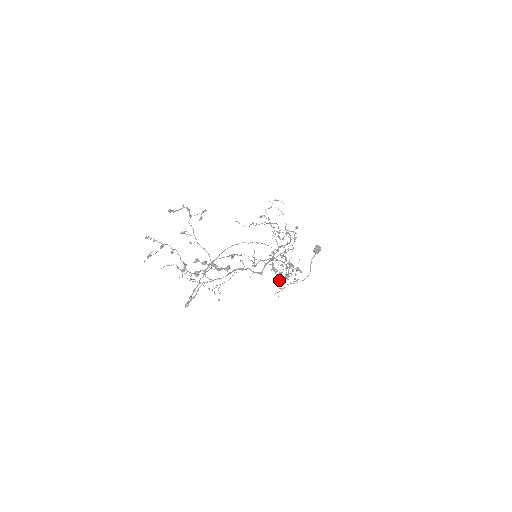
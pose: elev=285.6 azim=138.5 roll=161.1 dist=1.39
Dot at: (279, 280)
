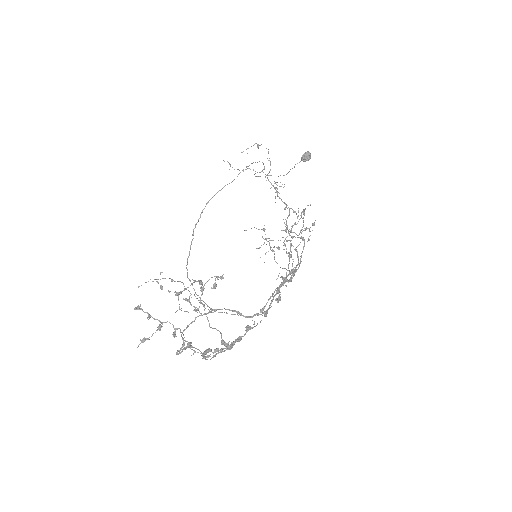
Dot at: (280, 299)
